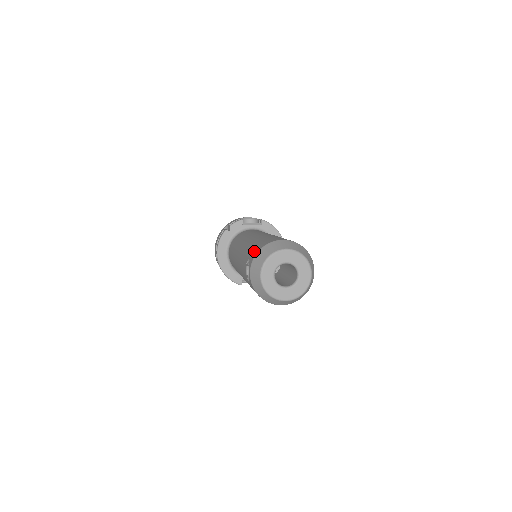
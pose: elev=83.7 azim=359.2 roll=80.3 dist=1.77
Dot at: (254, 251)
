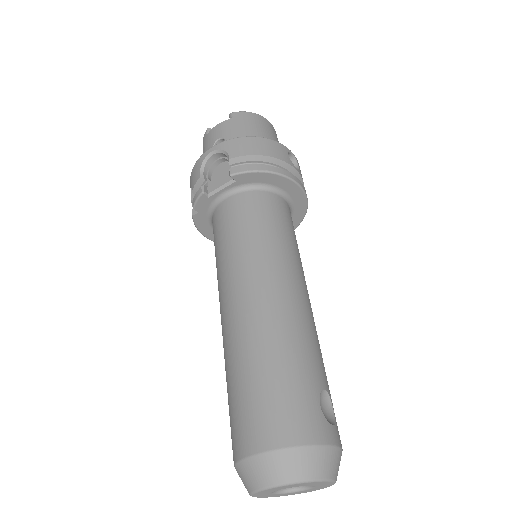
Dot at: occluded
